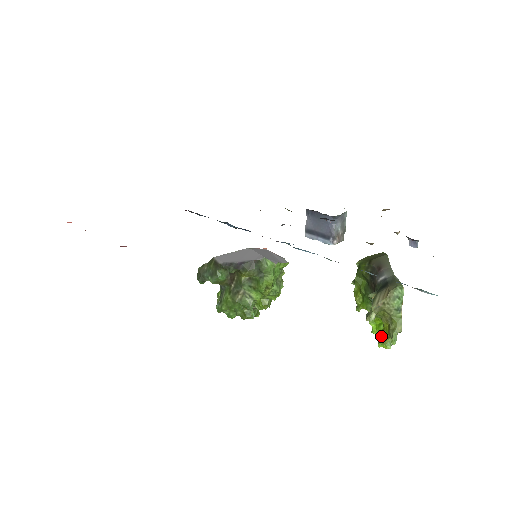
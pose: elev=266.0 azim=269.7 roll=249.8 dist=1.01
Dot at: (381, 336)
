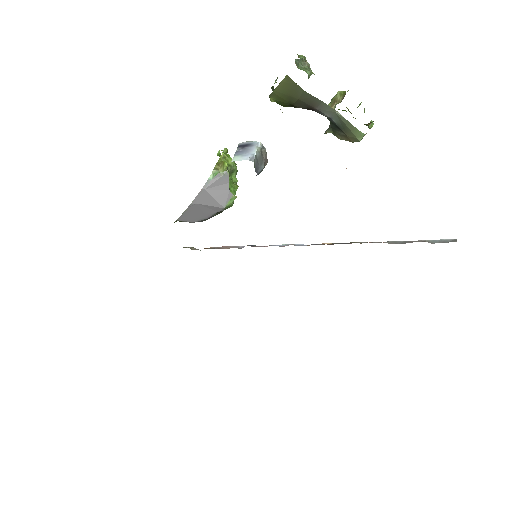
Dot at: occluded
